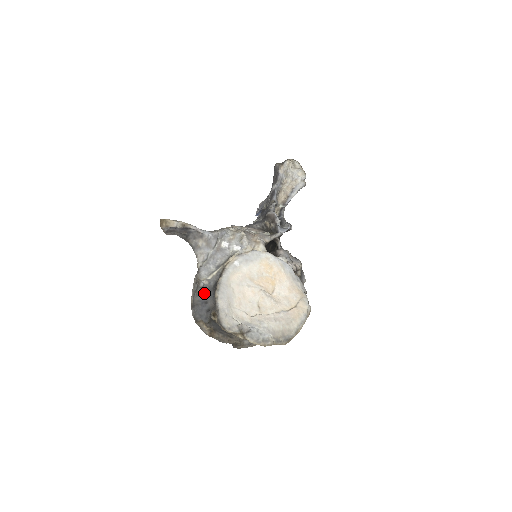
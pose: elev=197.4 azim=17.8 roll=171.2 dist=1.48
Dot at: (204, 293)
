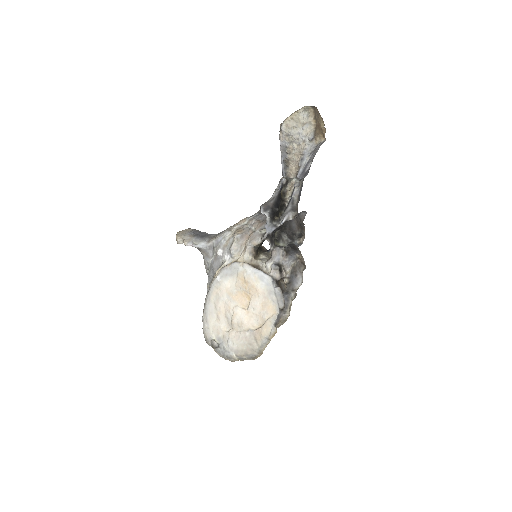
Dot at: occluded
